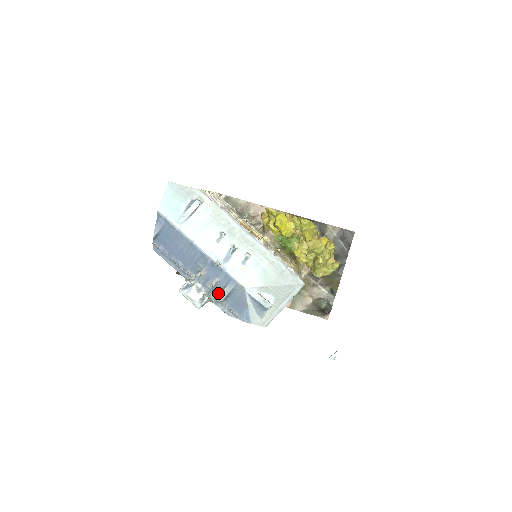
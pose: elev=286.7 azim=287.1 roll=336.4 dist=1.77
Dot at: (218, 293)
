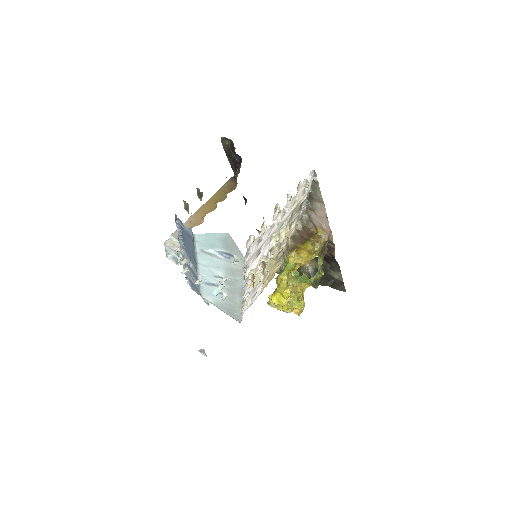
Dot at: occluded
